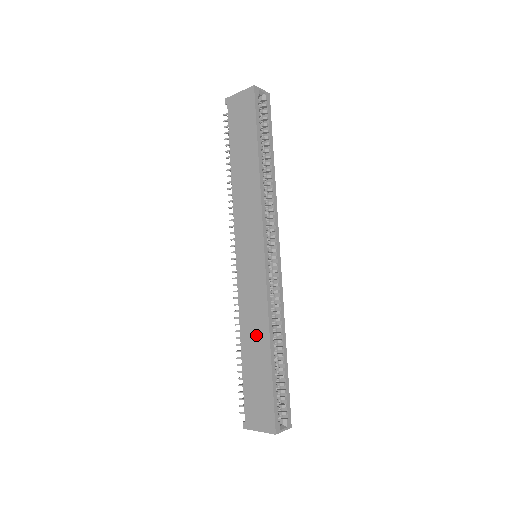
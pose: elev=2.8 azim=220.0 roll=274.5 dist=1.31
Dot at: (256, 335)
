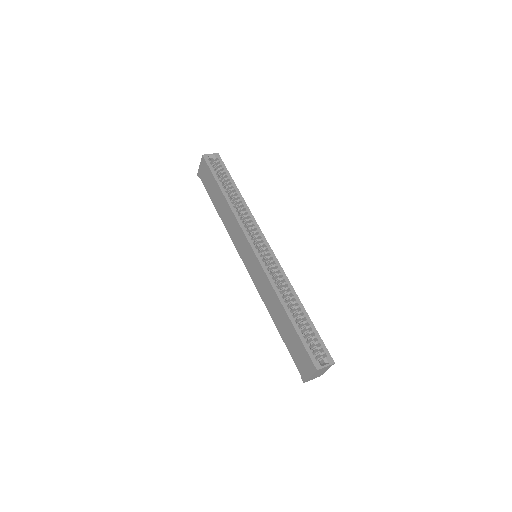
Dot at: (275, 307)
